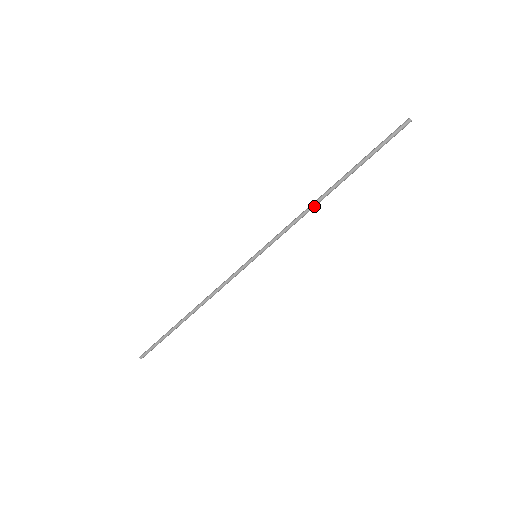
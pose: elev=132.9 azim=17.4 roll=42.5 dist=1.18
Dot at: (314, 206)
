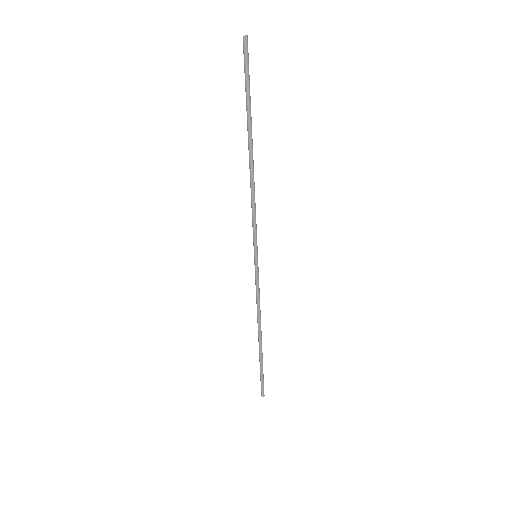
Dot at: occluded
